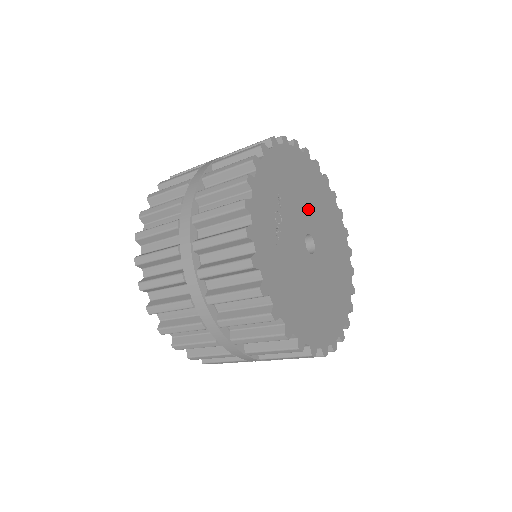
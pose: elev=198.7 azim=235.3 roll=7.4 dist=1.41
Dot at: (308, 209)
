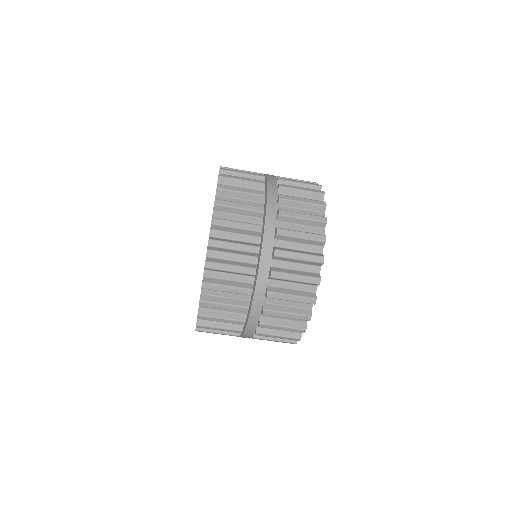
Dot at: occluded
